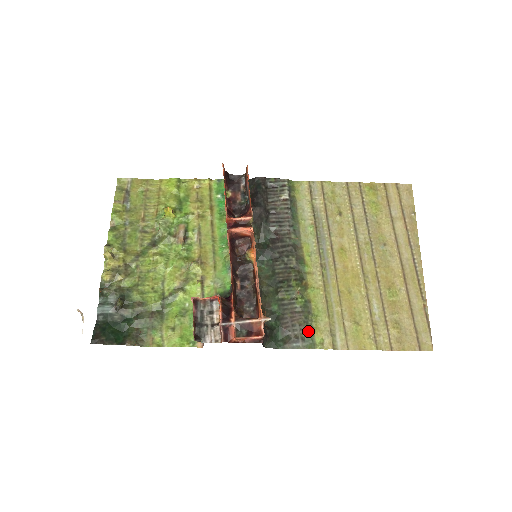
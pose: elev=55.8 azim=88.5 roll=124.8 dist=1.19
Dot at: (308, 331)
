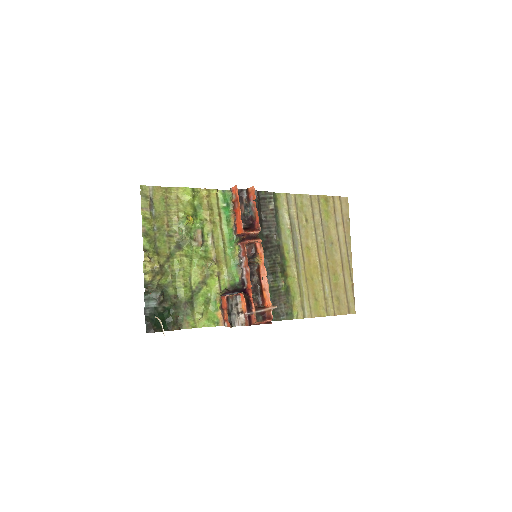
Dot at: (289, 308)
